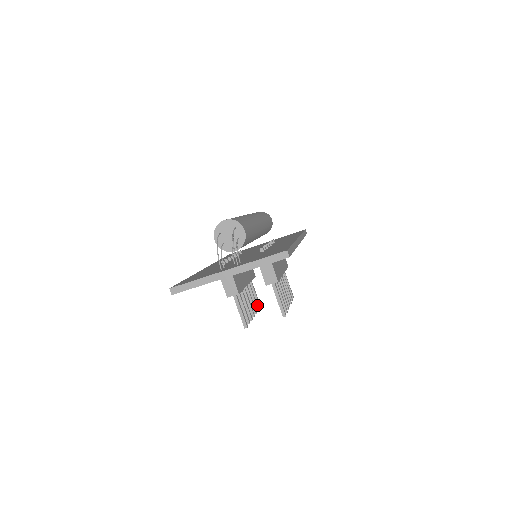
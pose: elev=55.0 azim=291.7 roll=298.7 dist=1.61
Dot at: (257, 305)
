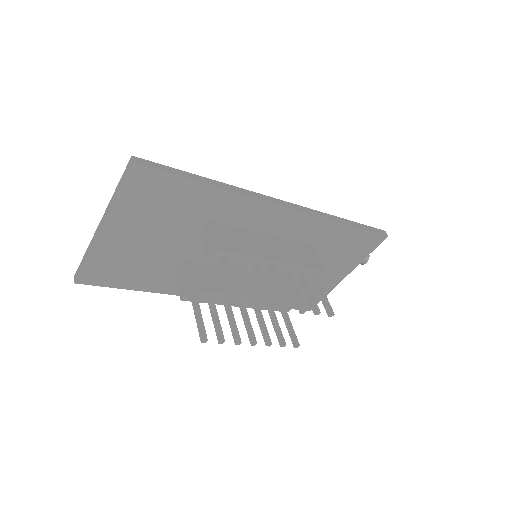
Dot at: (283, 337)
